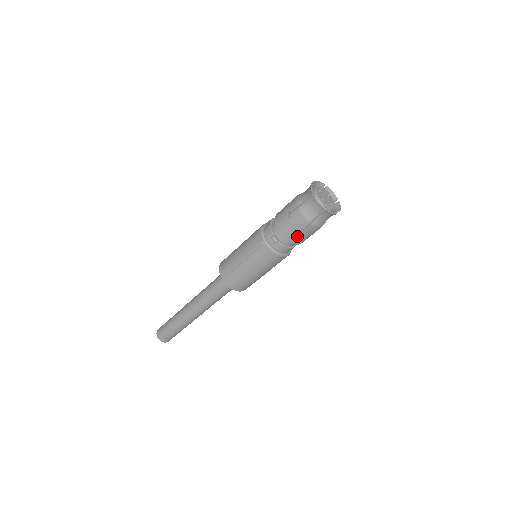
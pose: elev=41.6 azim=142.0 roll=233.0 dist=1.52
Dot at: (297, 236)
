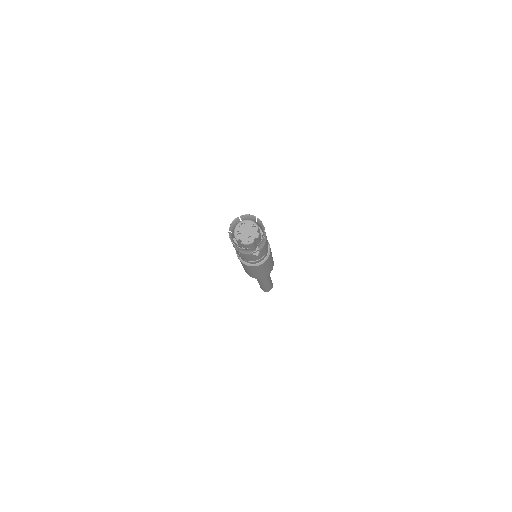
Dot at: (242, 257)
